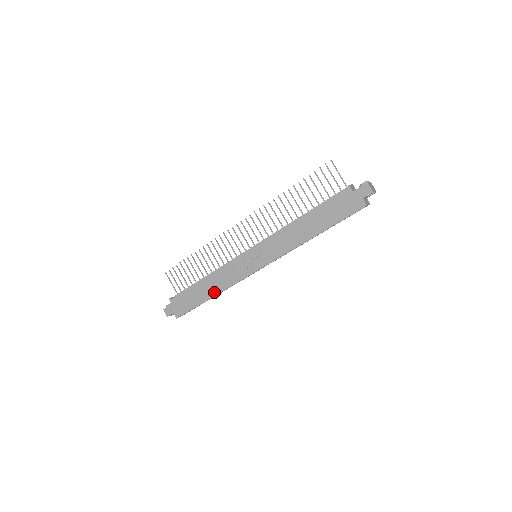
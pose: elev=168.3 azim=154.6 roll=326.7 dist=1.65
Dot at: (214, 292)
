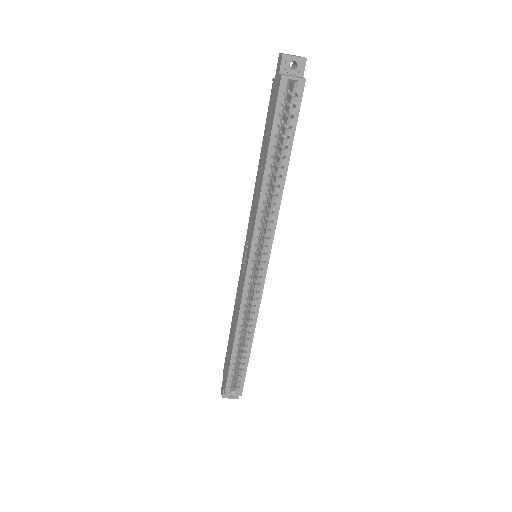
Dot at: (234, 331)
